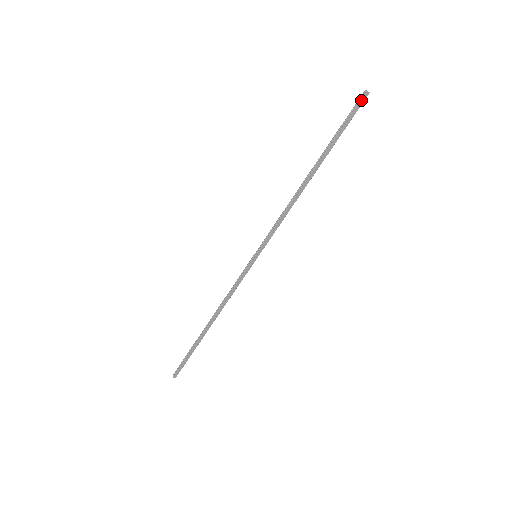
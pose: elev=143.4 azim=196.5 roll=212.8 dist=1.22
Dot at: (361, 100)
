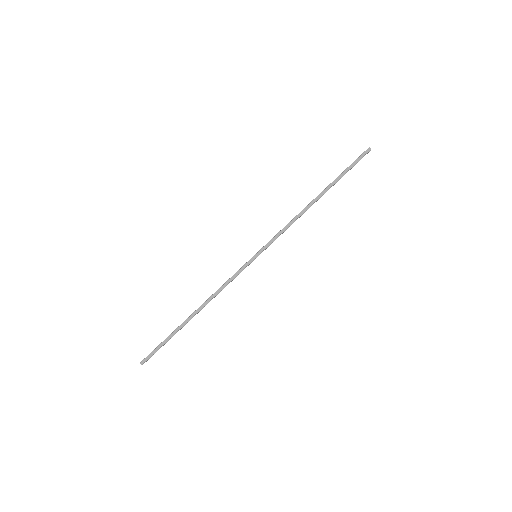
Dot at: (364, 152)
